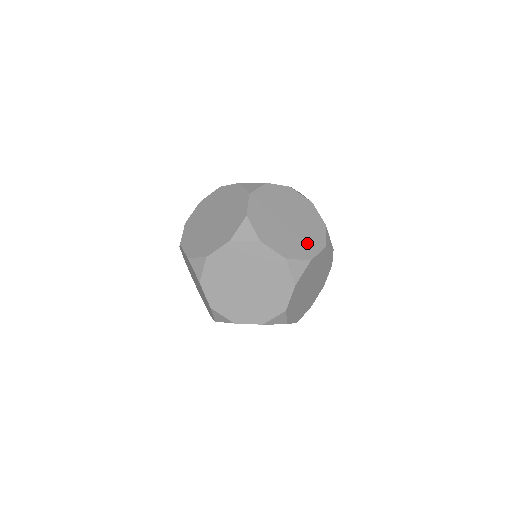
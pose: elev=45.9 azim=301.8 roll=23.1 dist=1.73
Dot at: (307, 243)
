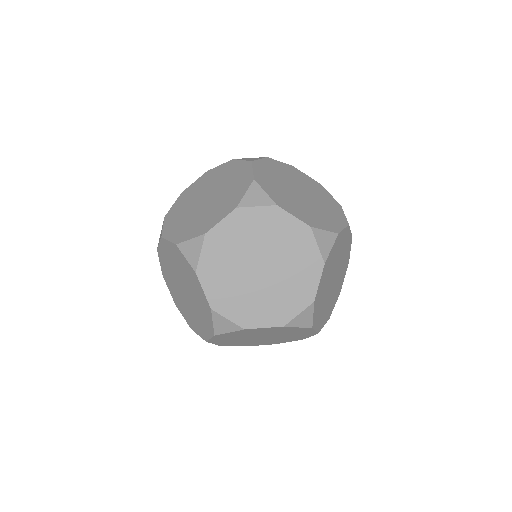
Dot at: (334, 299)
